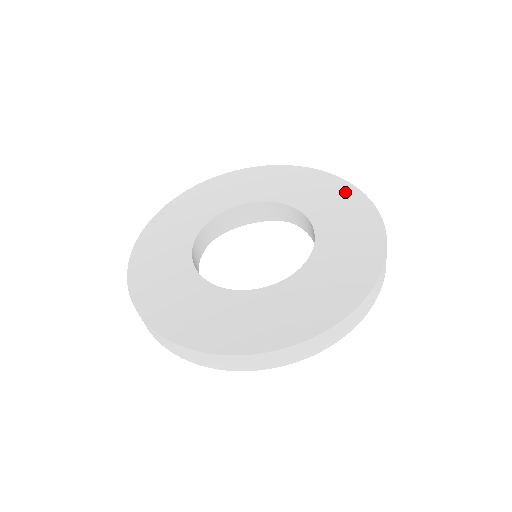
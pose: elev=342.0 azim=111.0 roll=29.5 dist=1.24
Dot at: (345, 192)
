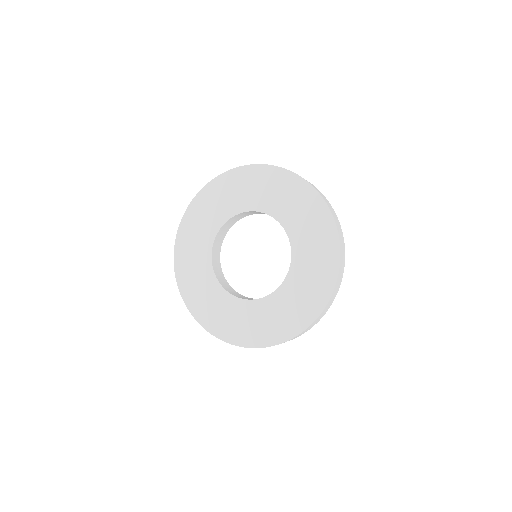
Dot at: (309, 198)
